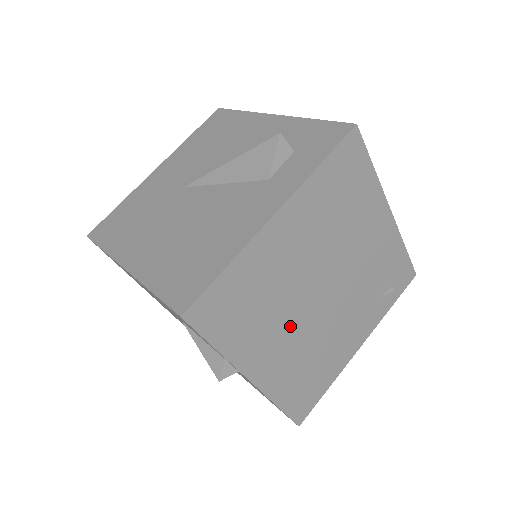
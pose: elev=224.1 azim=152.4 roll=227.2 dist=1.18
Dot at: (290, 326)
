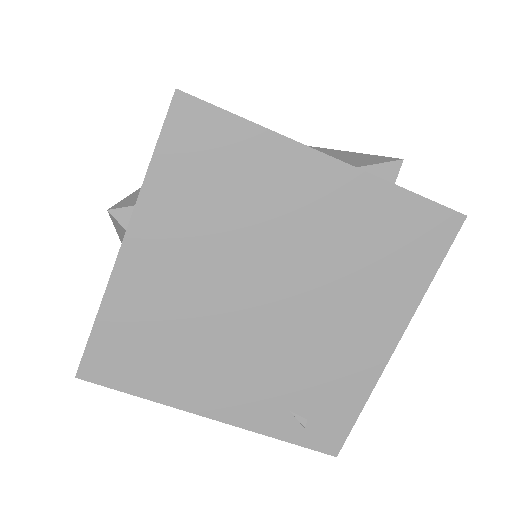
Dot at: (208, 268)
